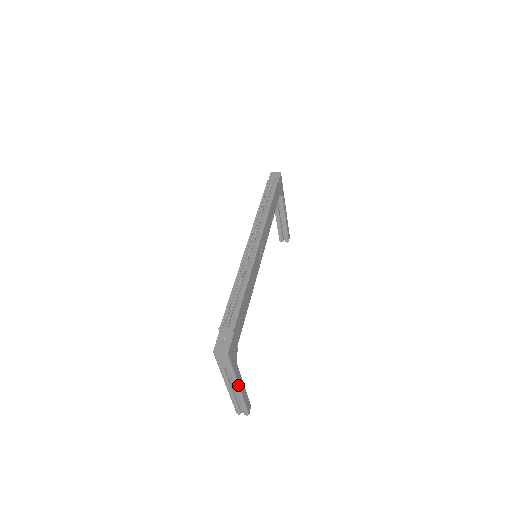
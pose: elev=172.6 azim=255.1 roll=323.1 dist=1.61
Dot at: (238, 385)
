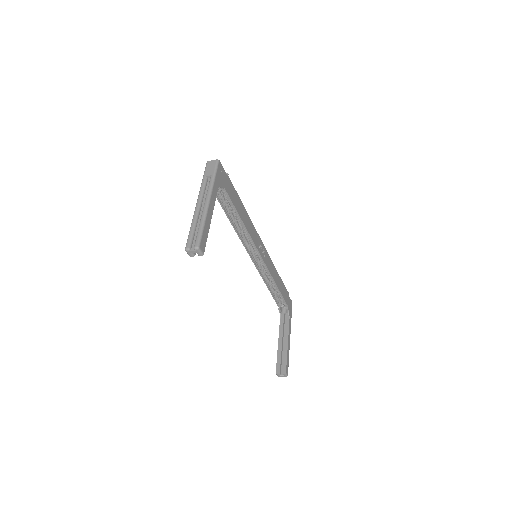
Dot at: (210, 197)
